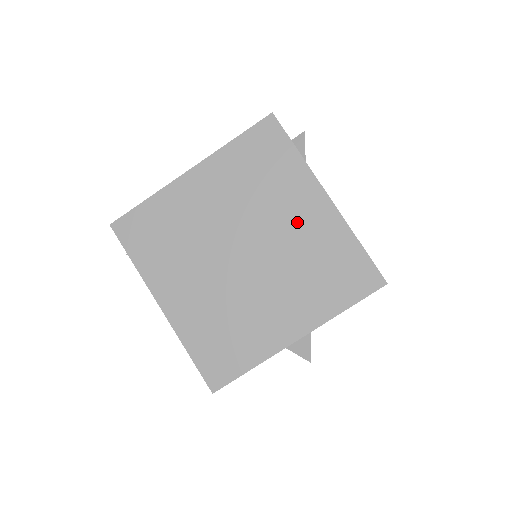
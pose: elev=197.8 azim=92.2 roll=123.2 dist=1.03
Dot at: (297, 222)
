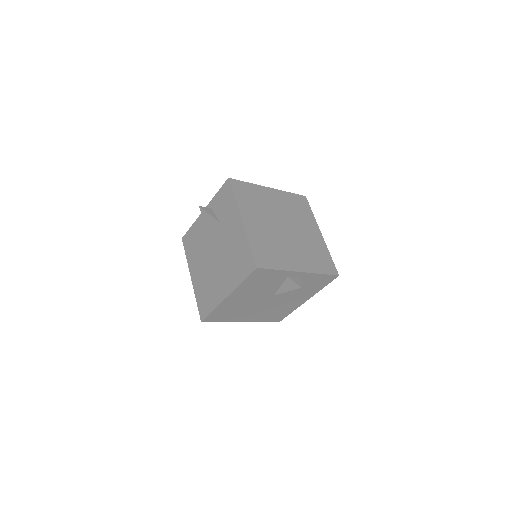
Dot at: (308, 233)
